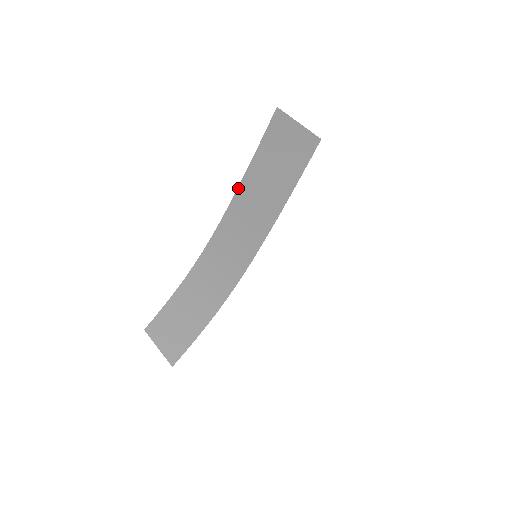
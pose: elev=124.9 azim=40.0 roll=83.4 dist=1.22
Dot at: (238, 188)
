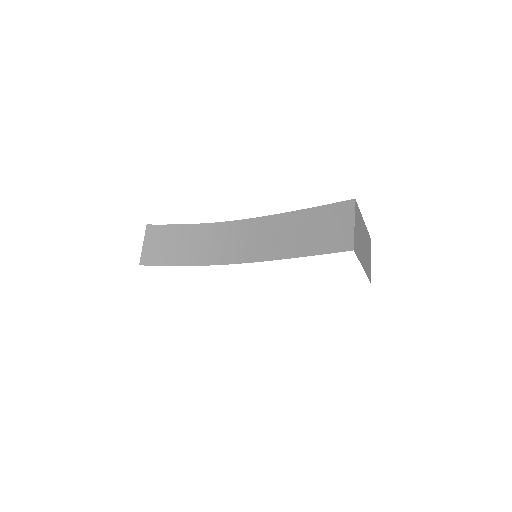
Dot at: (284, 213)
